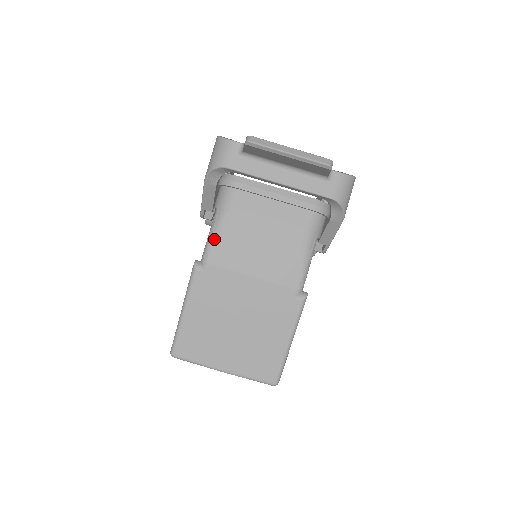
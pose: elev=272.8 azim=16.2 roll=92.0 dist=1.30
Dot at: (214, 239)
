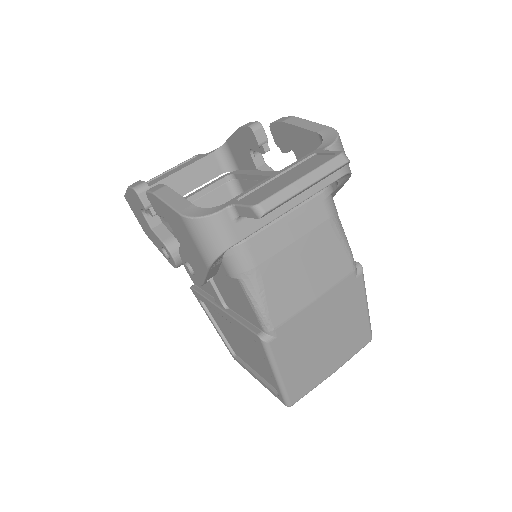
Dot at: (264, 307)
